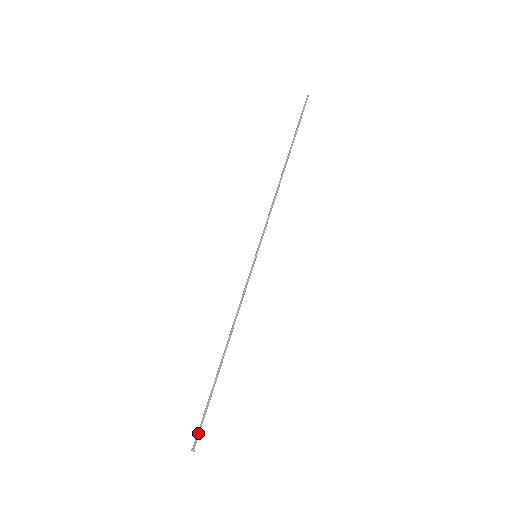
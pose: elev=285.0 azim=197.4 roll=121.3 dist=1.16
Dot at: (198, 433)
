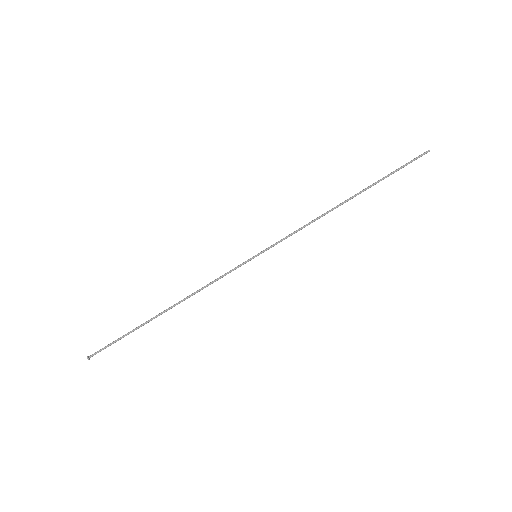
Dot at: occluded
